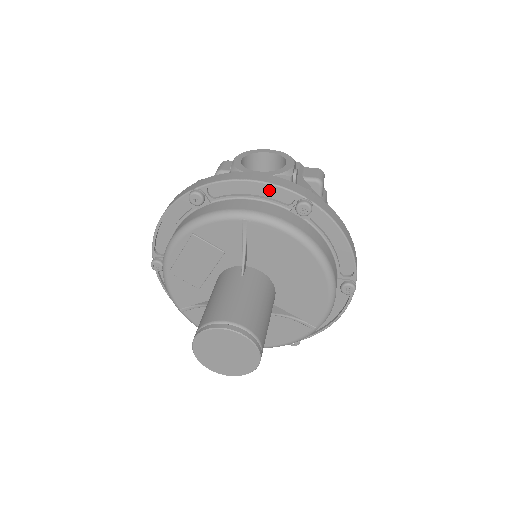
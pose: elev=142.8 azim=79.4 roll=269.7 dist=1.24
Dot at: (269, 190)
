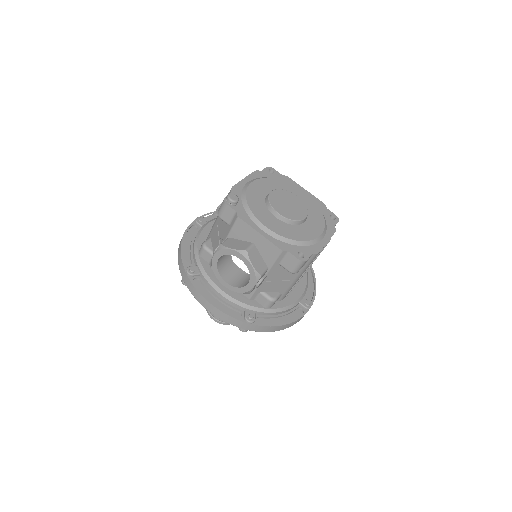
Dot at: occluded
